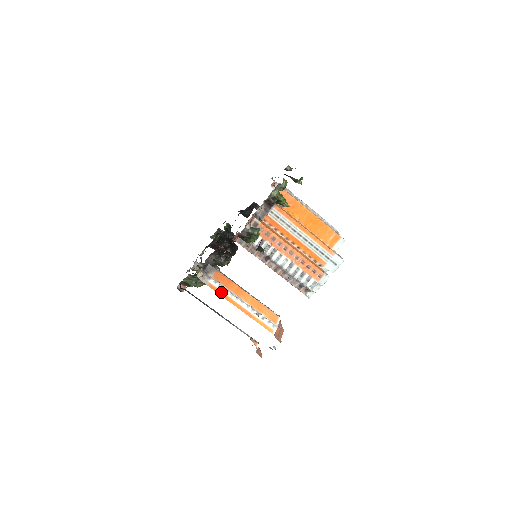
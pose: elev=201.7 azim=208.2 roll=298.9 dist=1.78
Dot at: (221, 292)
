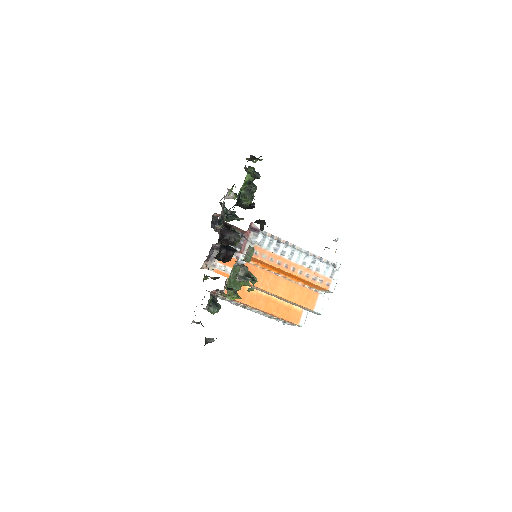
Dot at: (227, 274)
